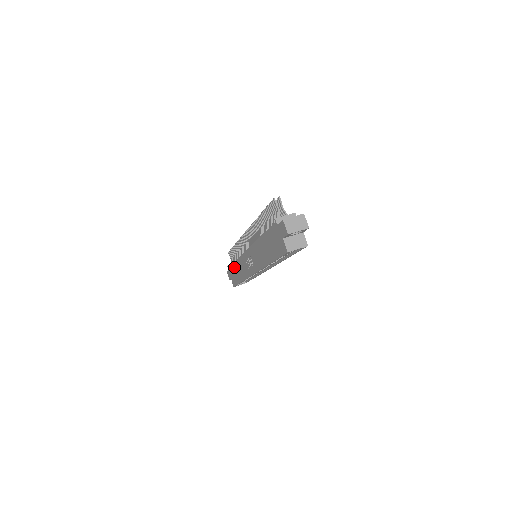
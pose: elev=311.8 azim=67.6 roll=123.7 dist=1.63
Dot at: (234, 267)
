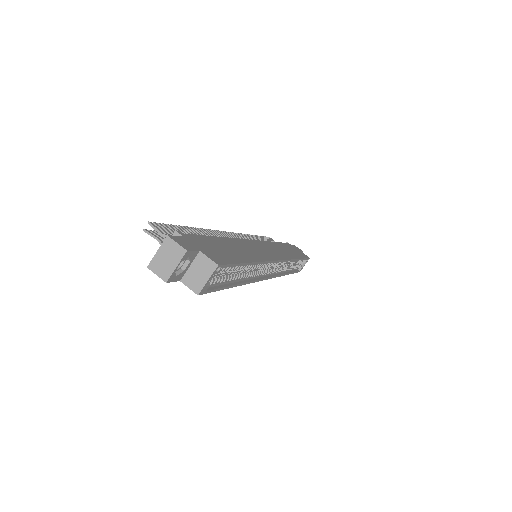
Dot at: occluded
